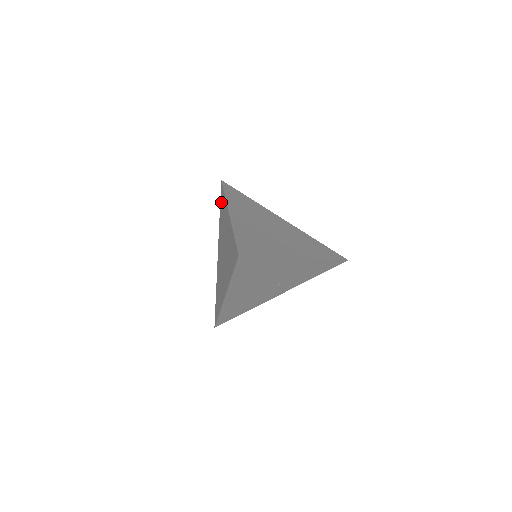
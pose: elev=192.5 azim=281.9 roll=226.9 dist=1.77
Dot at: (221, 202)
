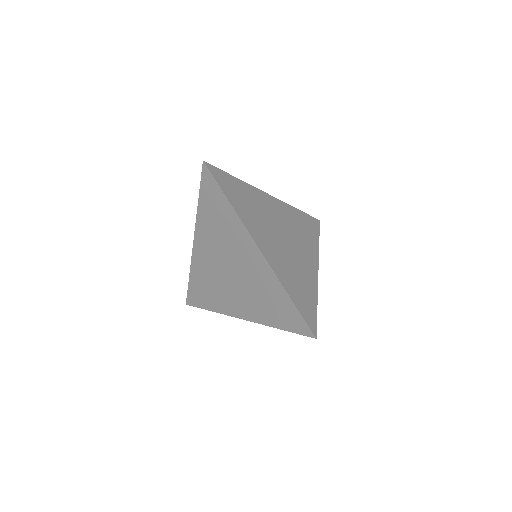
Dot at: (209, 195)
